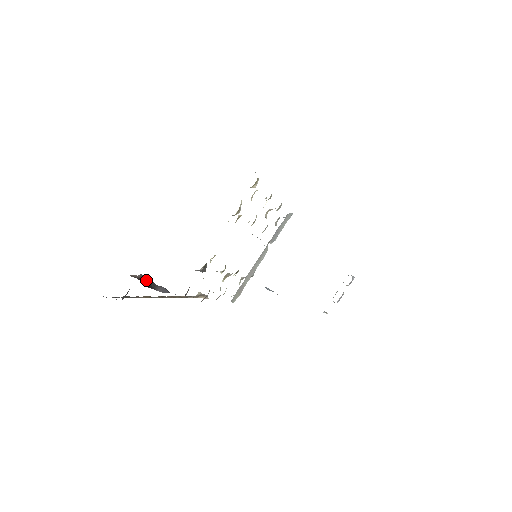
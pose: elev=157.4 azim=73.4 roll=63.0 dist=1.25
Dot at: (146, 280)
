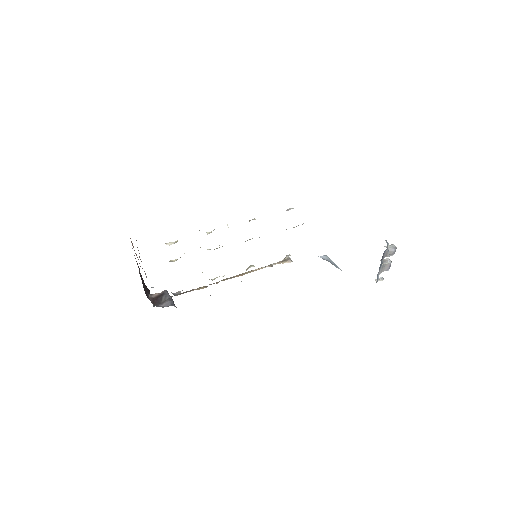
Dot at: (158, 298)
